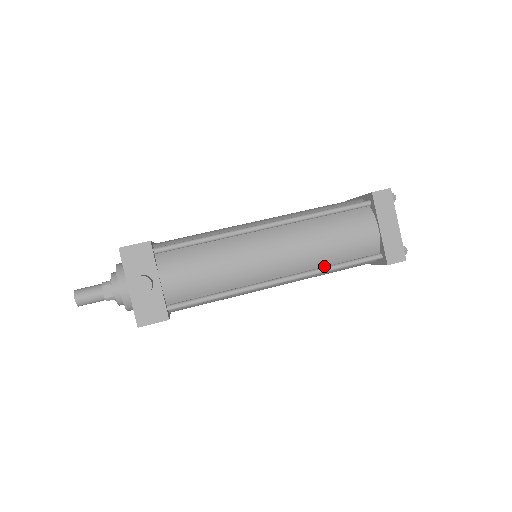
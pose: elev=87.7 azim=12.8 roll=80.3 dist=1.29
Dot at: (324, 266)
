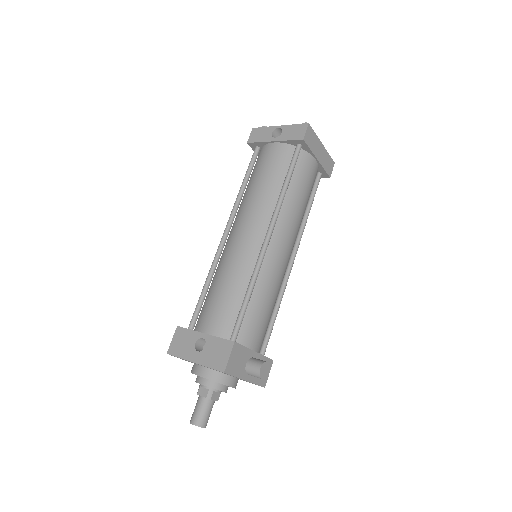
Dot at: (302, 218)
